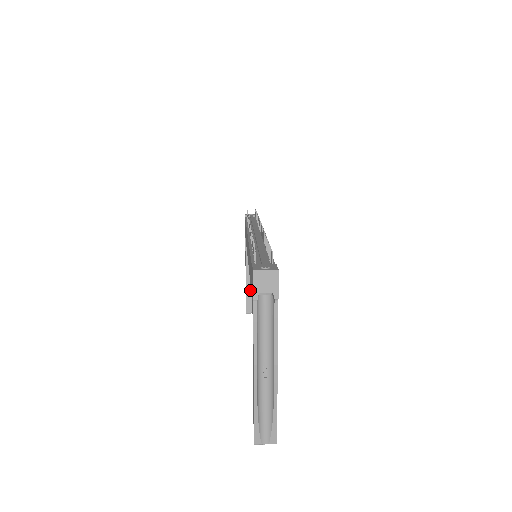
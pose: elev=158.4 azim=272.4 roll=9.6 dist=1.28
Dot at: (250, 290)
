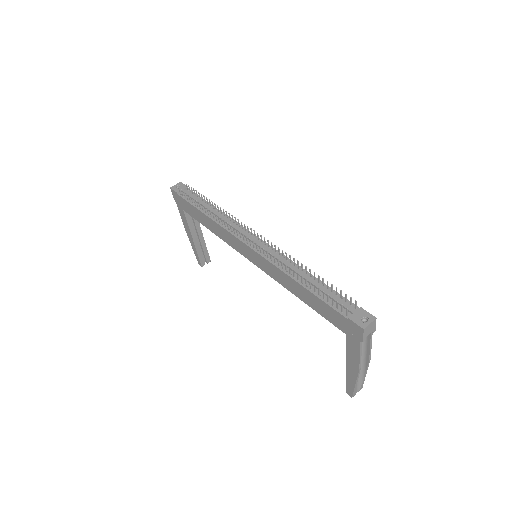
Dot at: (200, 249)
